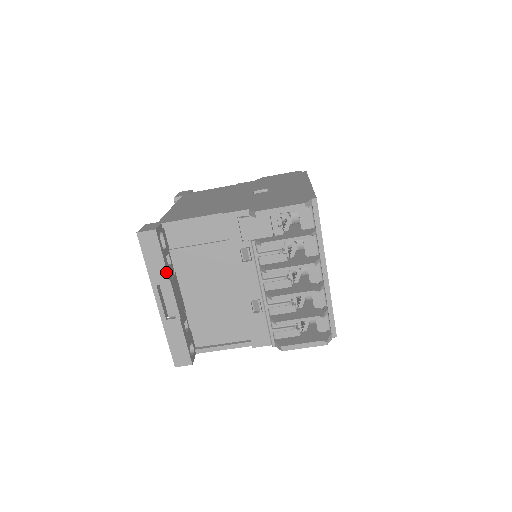
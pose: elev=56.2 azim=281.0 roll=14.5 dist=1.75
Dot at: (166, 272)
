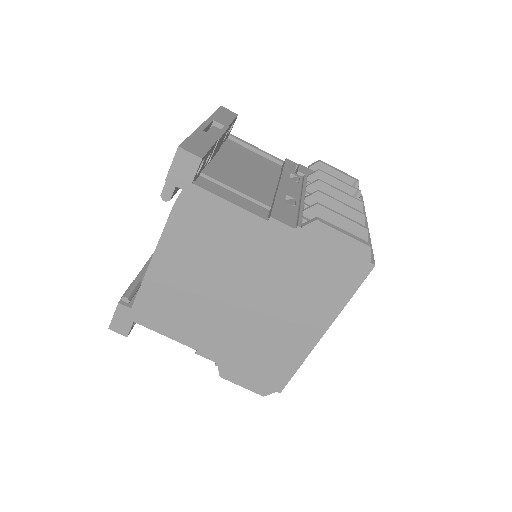
Dot at: (229, 124)
